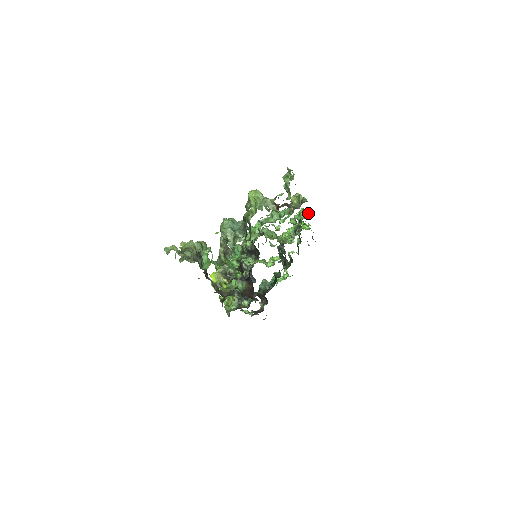
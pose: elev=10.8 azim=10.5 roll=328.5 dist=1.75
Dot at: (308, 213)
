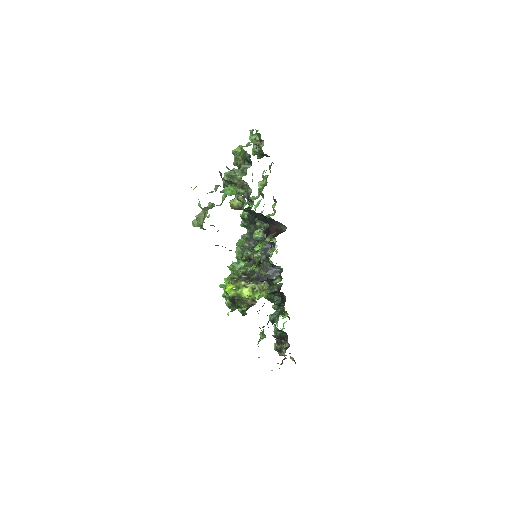
Dot at: (275, 204)
